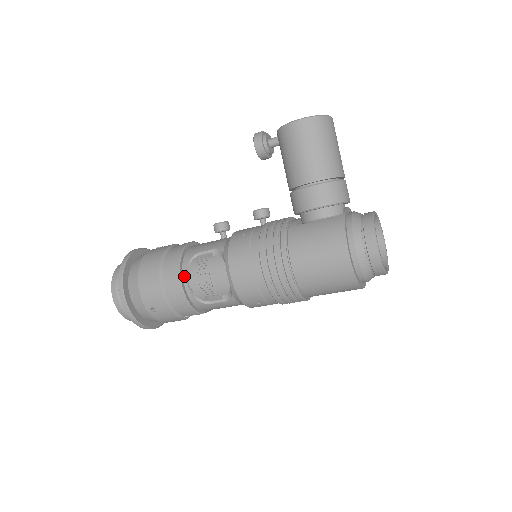
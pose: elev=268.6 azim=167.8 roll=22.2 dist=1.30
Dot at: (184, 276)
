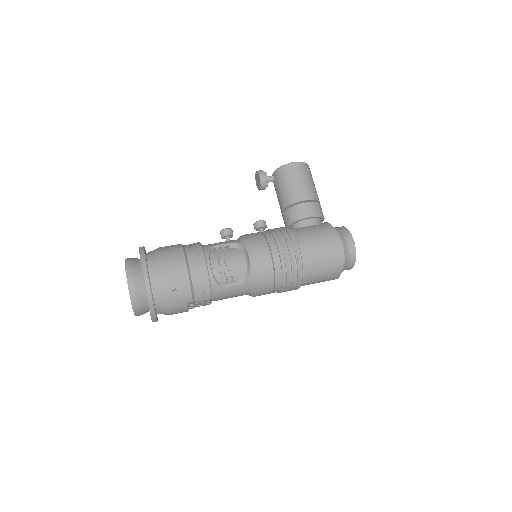
Dot at: (207, 260)
